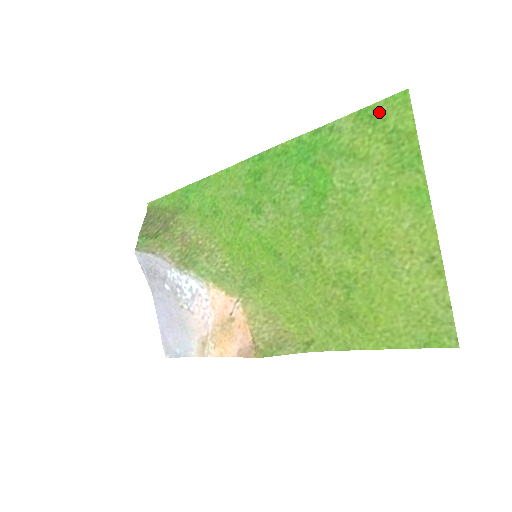
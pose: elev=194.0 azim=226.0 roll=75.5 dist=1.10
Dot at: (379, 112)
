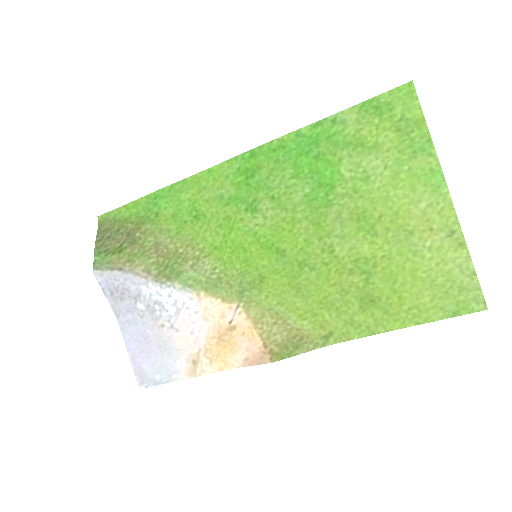
Dot at: (384, 103)
